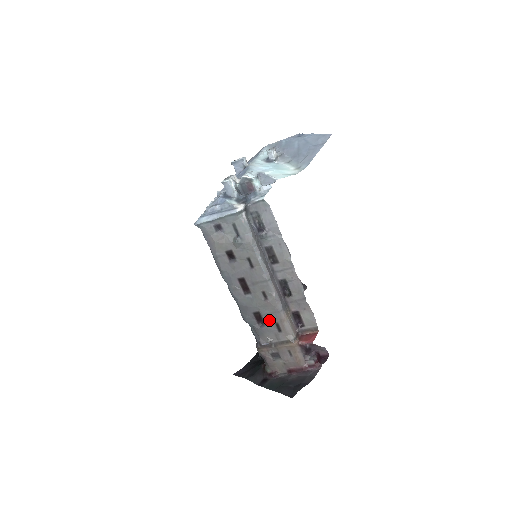
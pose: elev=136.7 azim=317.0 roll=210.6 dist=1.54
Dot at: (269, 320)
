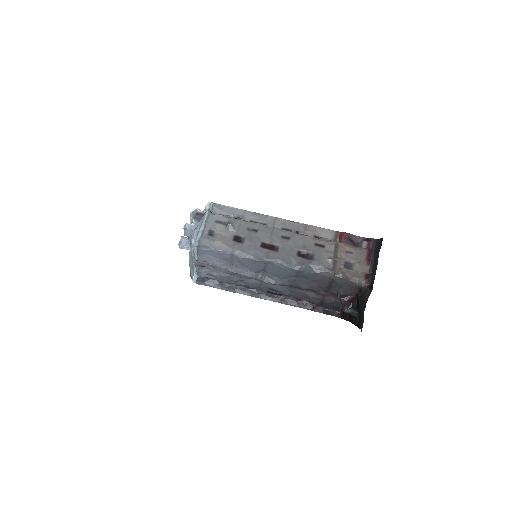
Dot at: (310, 248)
